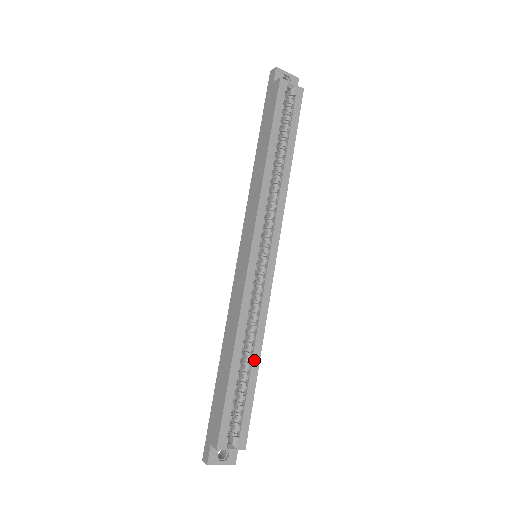
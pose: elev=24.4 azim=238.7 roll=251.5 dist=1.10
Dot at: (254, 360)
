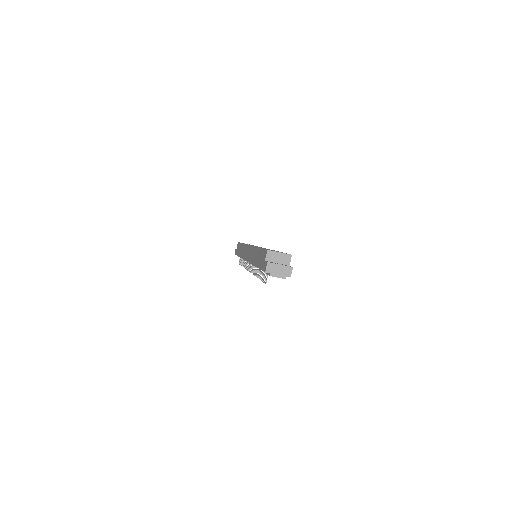
Dot at: occluded
